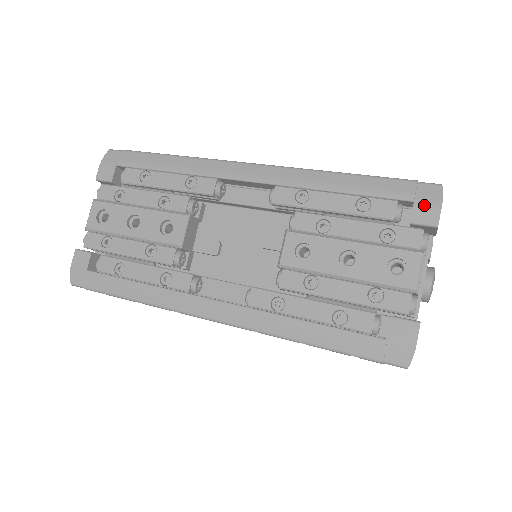
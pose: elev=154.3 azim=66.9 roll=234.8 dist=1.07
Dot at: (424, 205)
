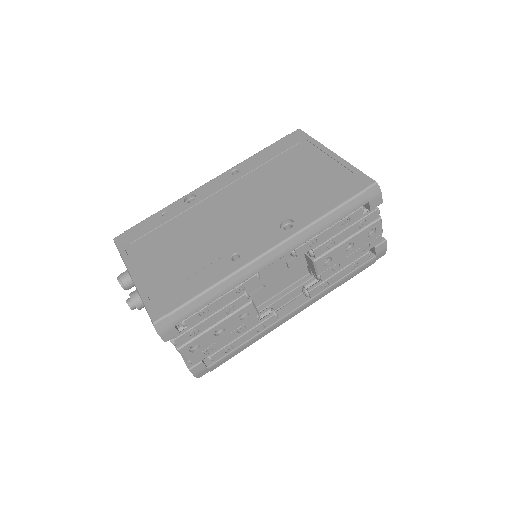
Dot at: (374, 200)
